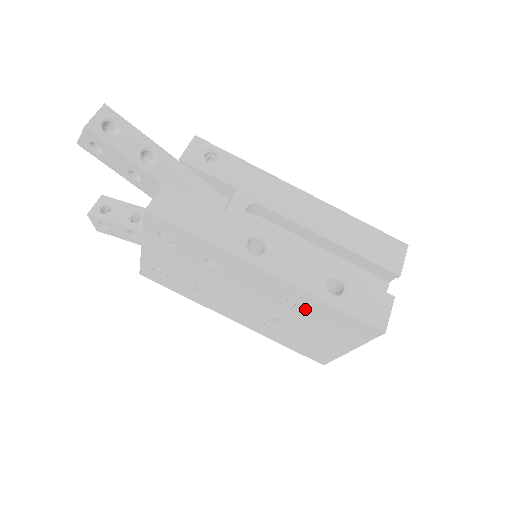
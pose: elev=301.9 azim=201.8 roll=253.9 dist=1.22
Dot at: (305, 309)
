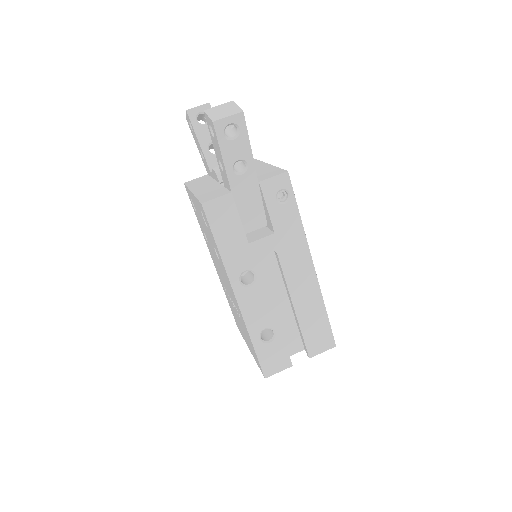
Dot at: occluded
